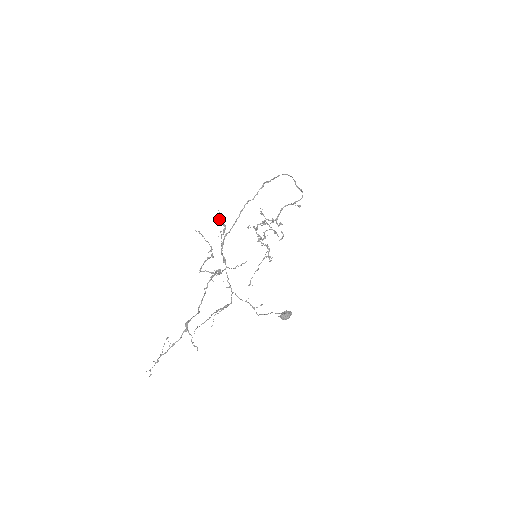
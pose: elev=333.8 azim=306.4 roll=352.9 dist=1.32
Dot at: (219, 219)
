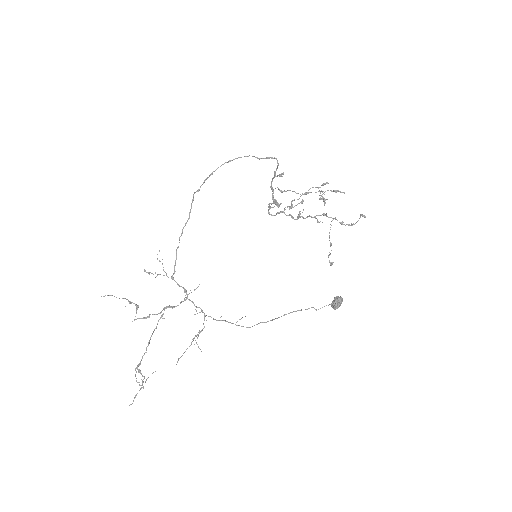
Dot at: (157, 259)
